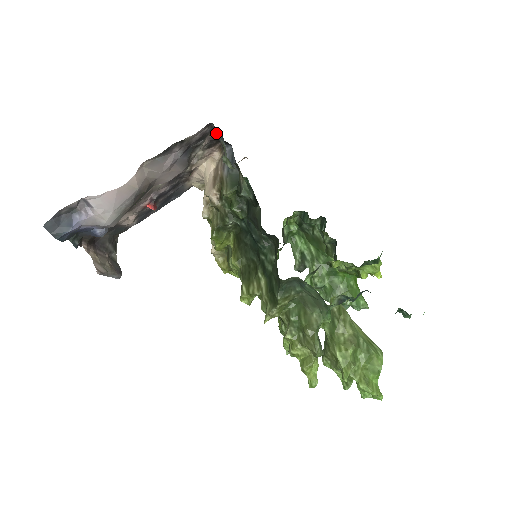
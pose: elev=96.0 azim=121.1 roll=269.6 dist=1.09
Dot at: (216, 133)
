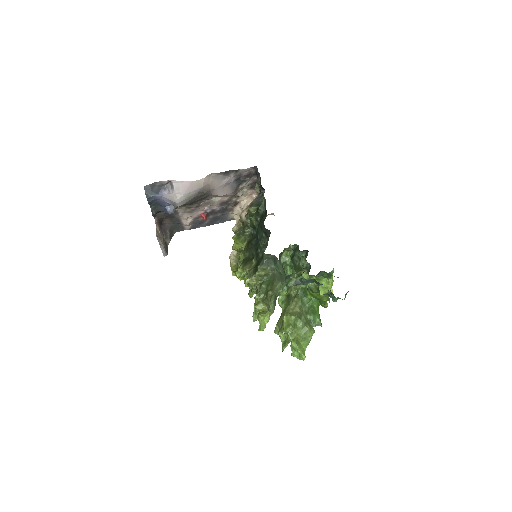
Dot at: (257, 175)
